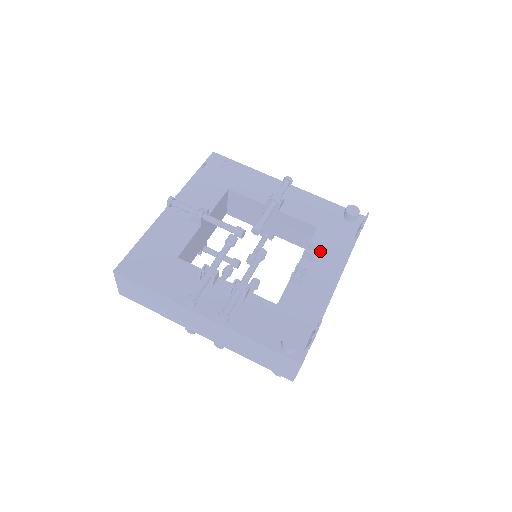
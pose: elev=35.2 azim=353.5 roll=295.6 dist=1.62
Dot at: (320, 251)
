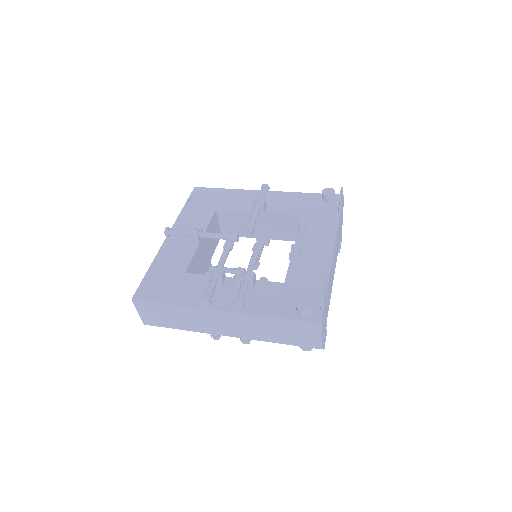
Dot at: (310, 232)
